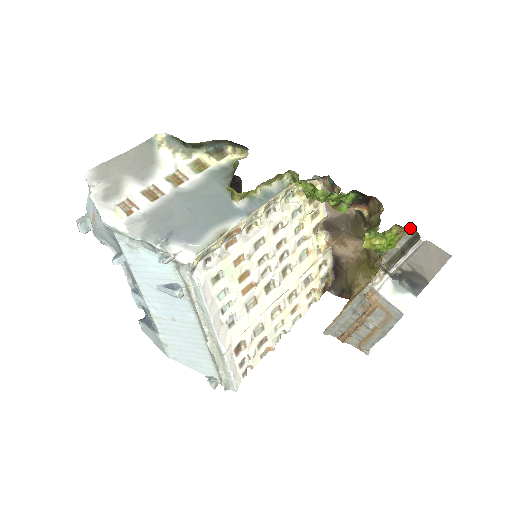
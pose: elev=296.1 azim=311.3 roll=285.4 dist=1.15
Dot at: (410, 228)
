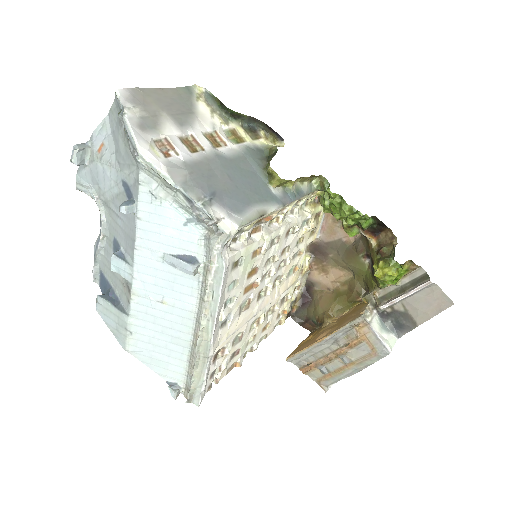
Dot at: (421, 267)
